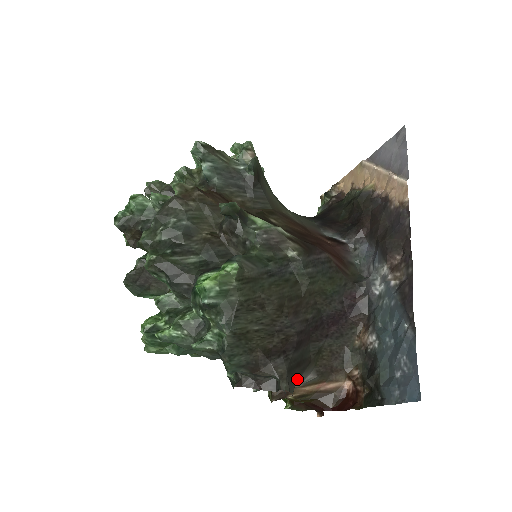
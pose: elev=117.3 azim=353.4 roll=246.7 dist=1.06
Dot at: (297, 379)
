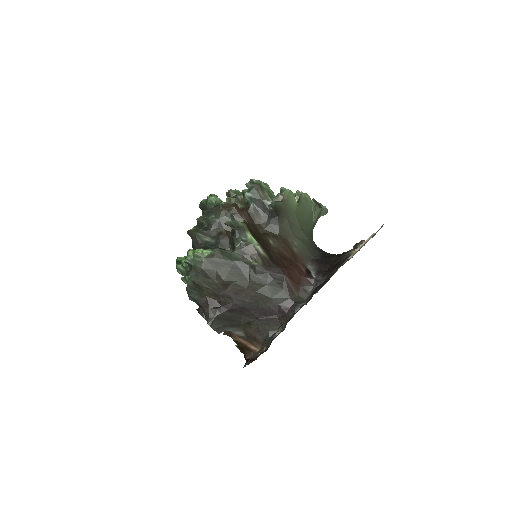
Dot at: (226, 327)
